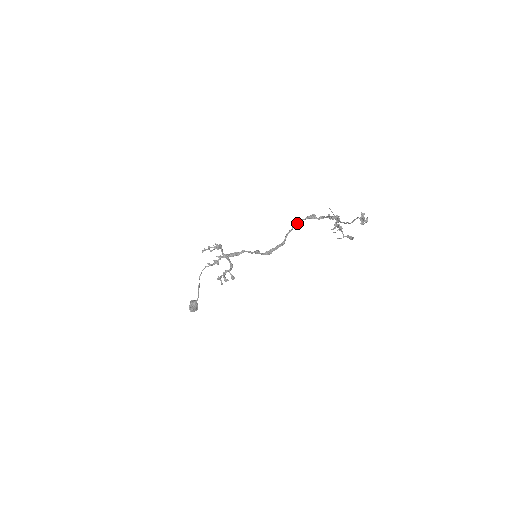
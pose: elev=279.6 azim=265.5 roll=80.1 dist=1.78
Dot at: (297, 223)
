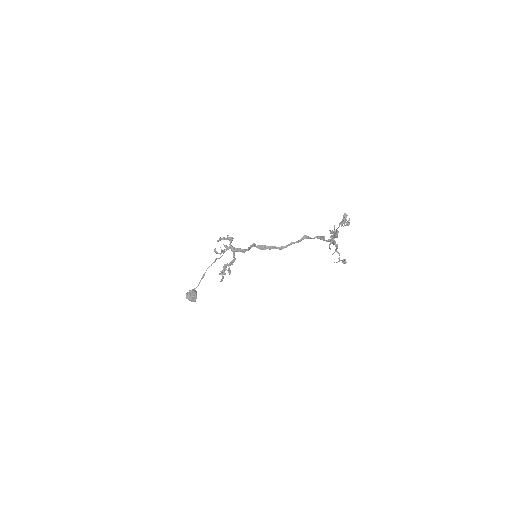
Dot at: (305, 238)
